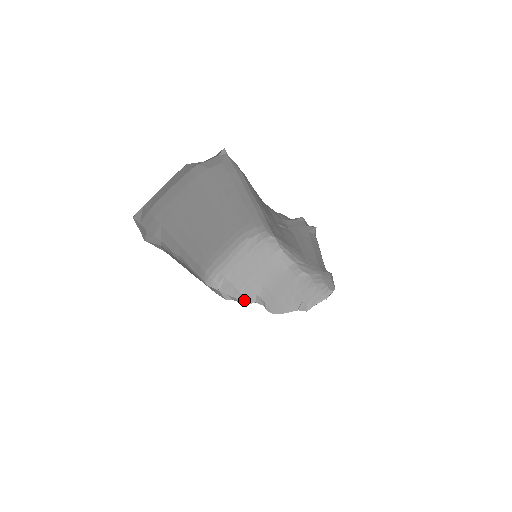
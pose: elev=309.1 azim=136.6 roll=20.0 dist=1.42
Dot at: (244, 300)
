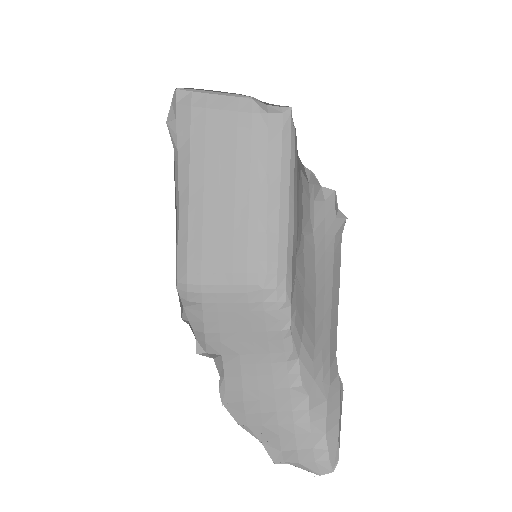
Dot at: (202, 346)
